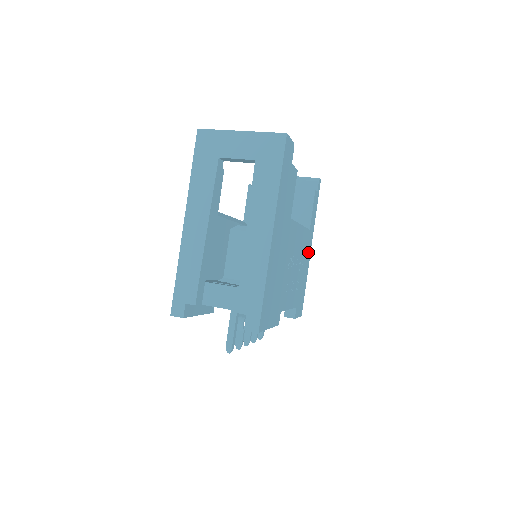
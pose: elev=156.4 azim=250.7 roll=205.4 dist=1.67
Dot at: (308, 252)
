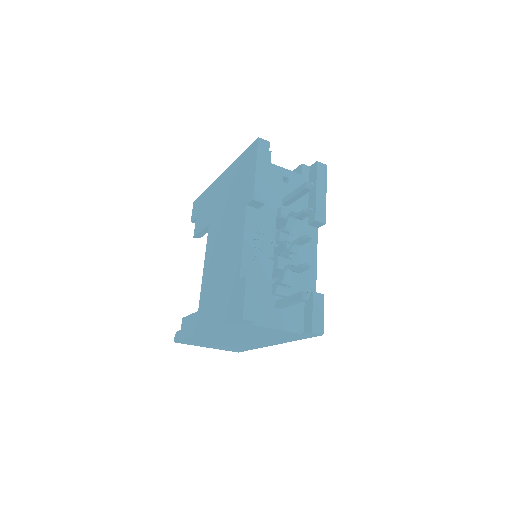
Dot at: occluded
